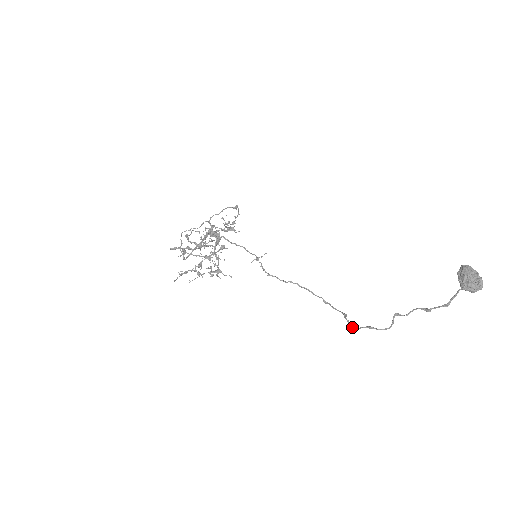
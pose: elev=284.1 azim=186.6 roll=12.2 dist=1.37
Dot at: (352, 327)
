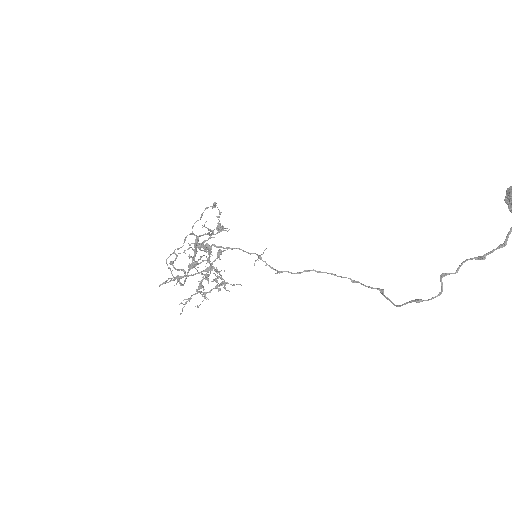
Dot at: (394, 305)
